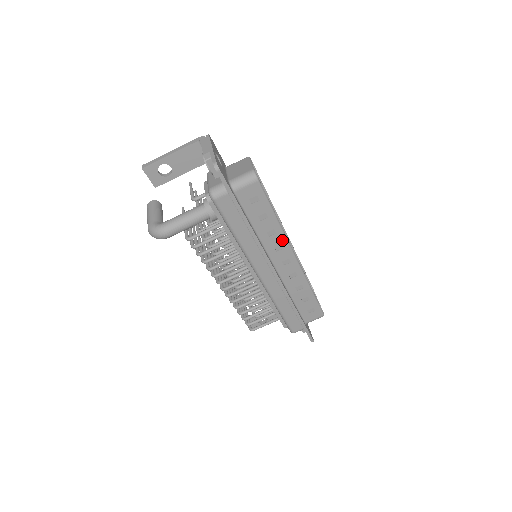
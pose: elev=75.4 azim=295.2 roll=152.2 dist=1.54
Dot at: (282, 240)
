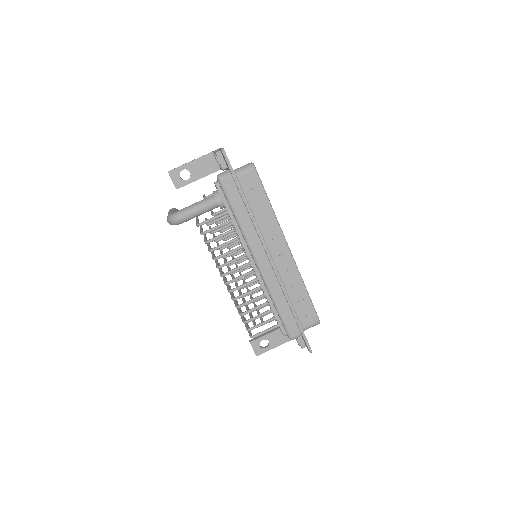
Dot at: (276, 228)
